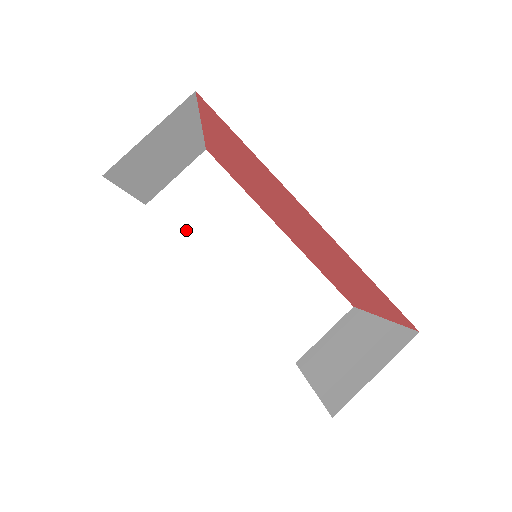
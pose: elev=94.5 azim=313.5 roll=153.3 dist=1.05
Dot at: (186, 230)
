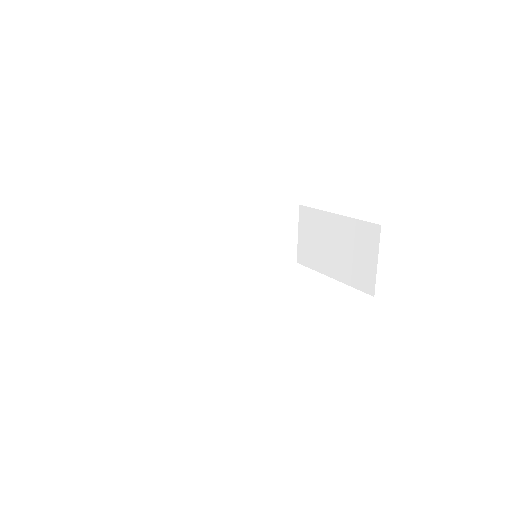
Dot at: (179, 269)
